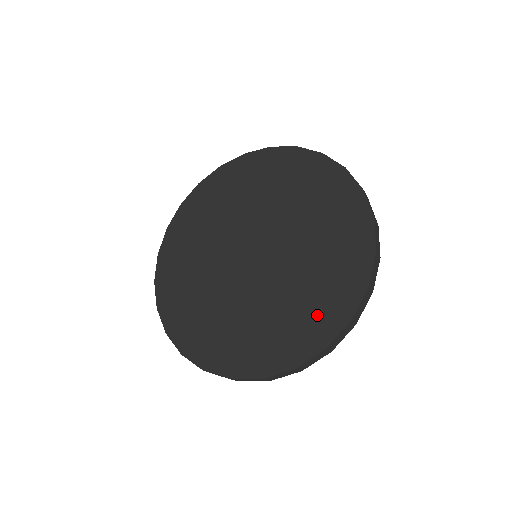
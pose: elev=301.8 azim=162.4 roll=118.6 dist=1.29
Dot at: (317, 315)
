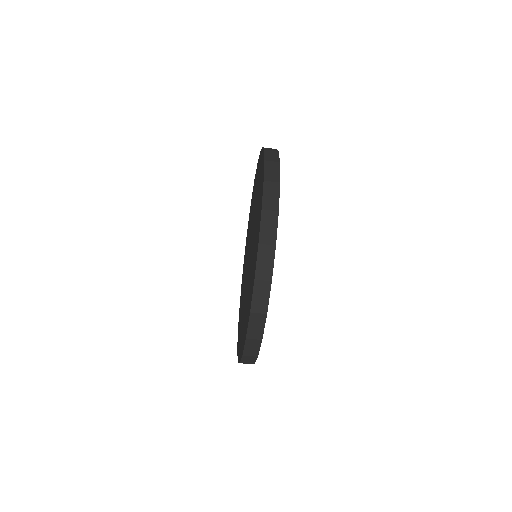
Dot at: (254, 260)
